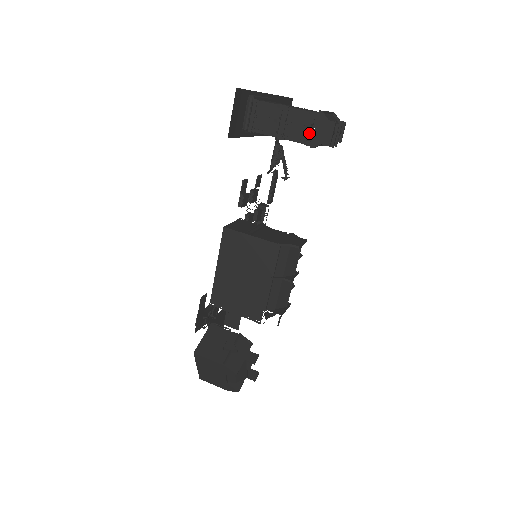
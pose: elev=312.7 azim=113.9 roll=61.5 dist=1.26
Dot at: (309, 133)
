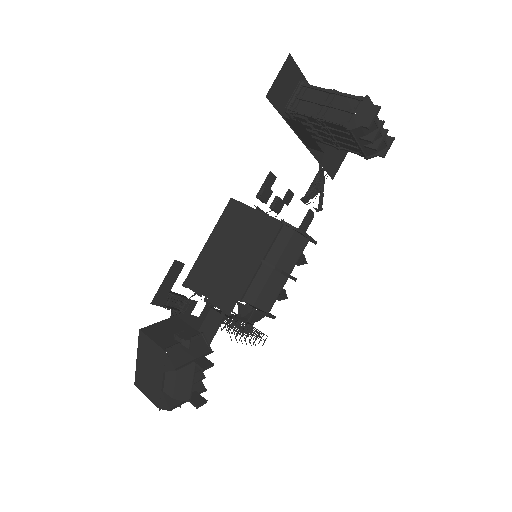
Dot at: (350, 115)
